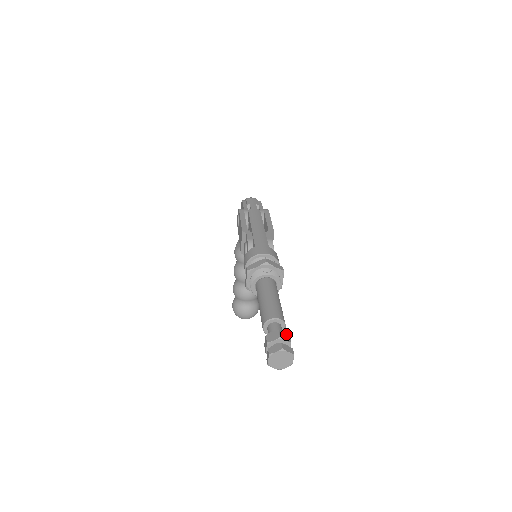
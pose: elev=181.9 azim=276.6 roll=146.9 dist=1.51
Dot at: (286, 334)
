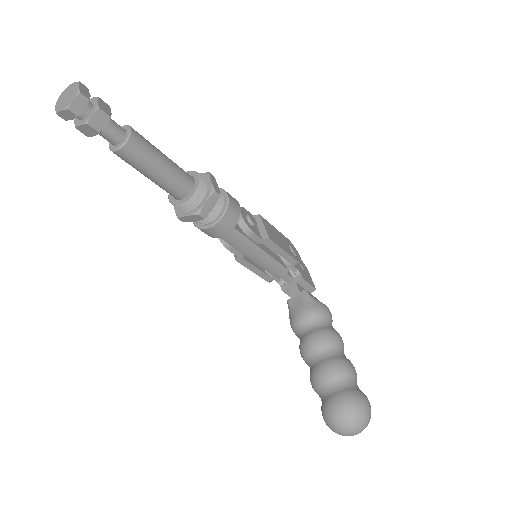
Dot at: occluded
